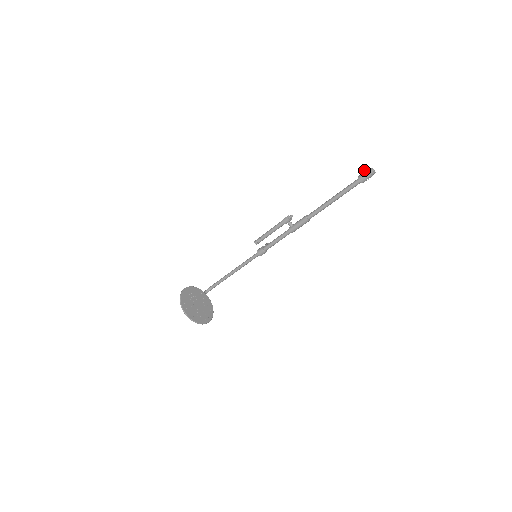
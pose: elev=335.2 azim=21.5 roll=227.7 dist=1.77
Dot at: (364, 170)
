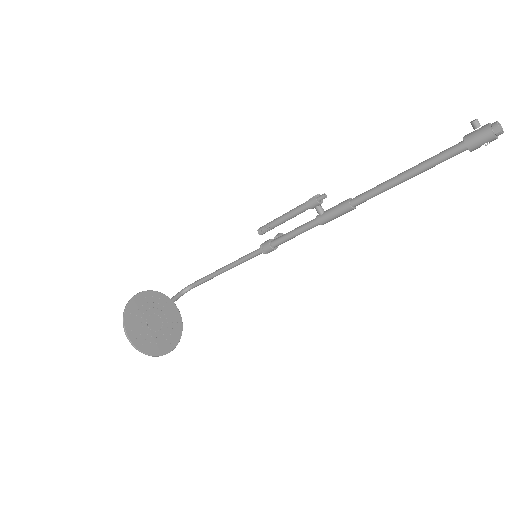
Dot at: occluded
